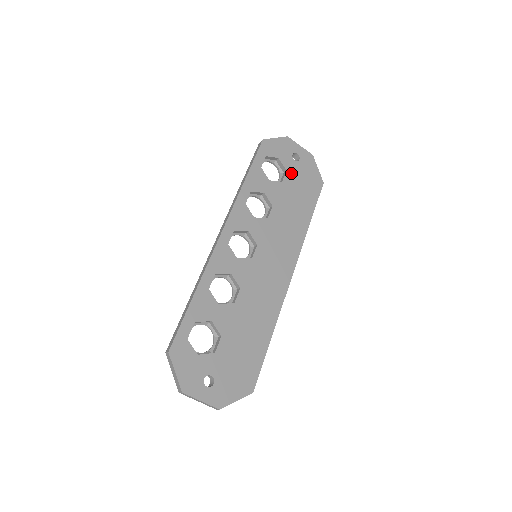
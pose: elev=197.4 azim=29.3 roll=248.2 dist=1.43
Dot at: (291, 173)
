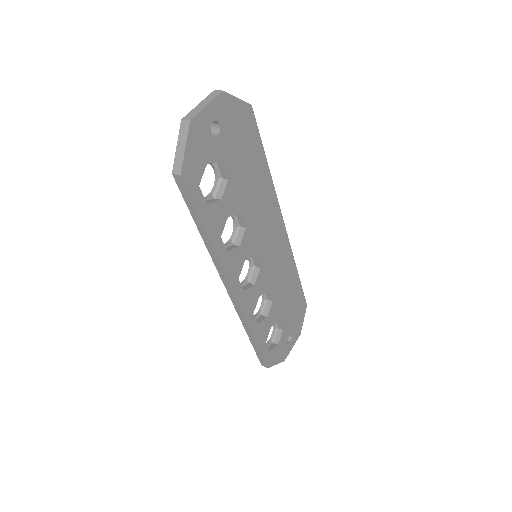
Dot at: (226, 156)
